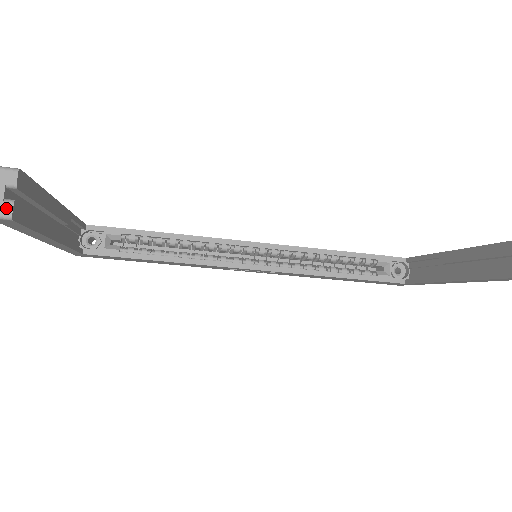
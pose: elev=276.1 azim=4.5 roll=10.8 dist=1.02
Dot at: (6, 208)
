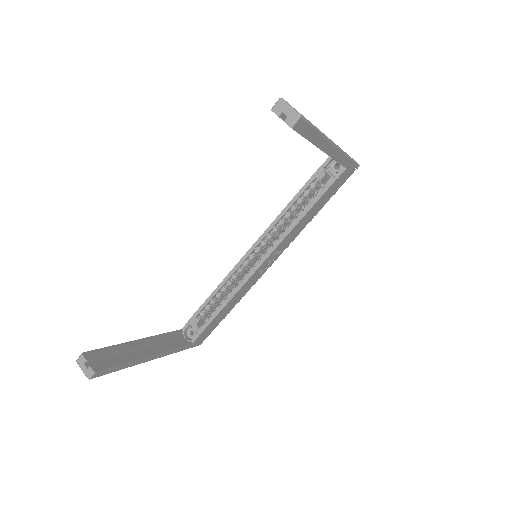
Dot at: (90, 370)
